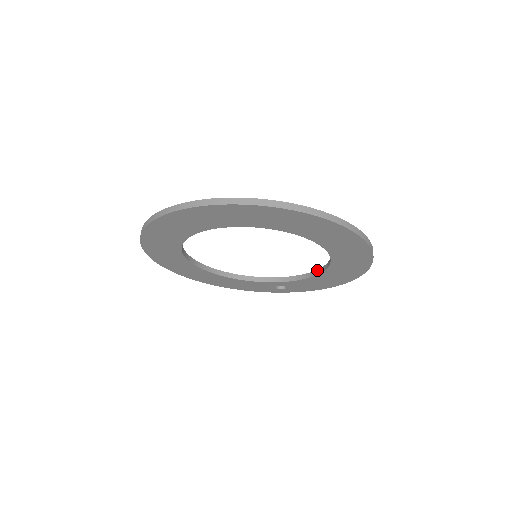
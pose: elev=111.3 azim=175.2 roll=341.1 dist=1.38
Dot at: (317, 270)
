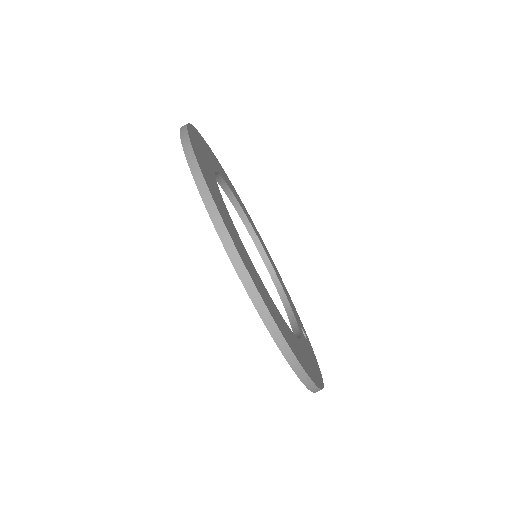
Dot at: (298, 338)
